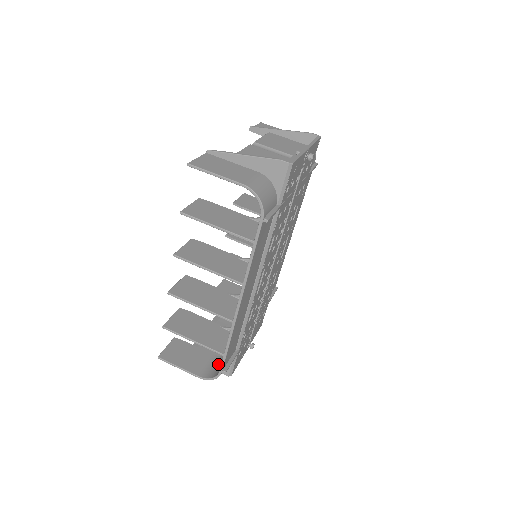
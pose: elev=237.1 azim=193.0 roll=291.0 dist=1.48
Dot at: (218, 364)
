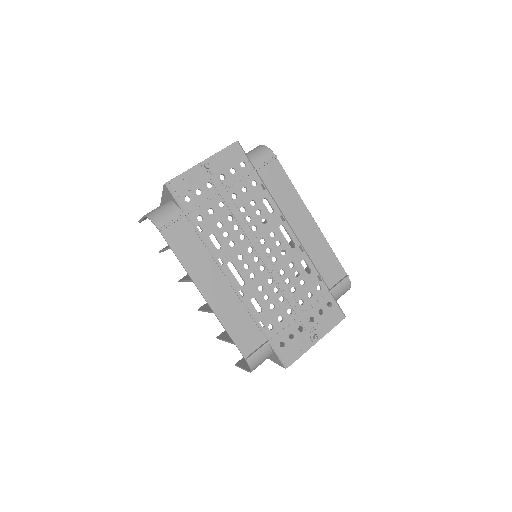
Dot at: occluded
